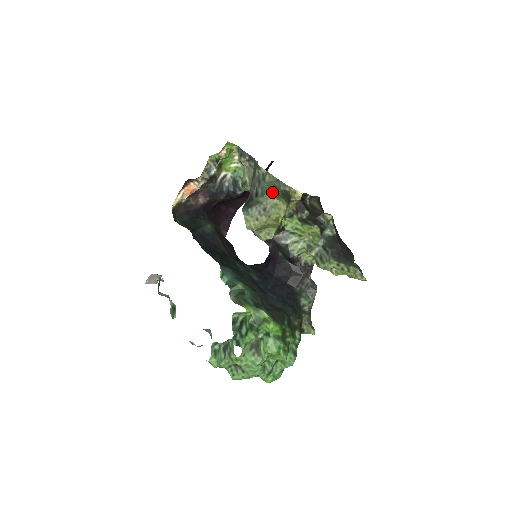
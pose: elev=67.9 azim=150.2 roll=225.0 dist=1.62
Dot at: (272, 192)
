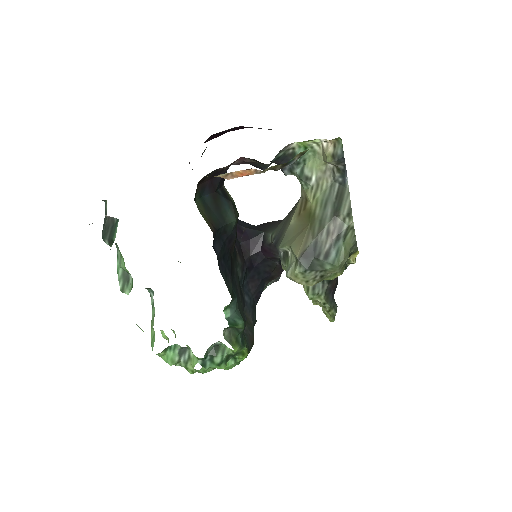
Dot at: occluded
